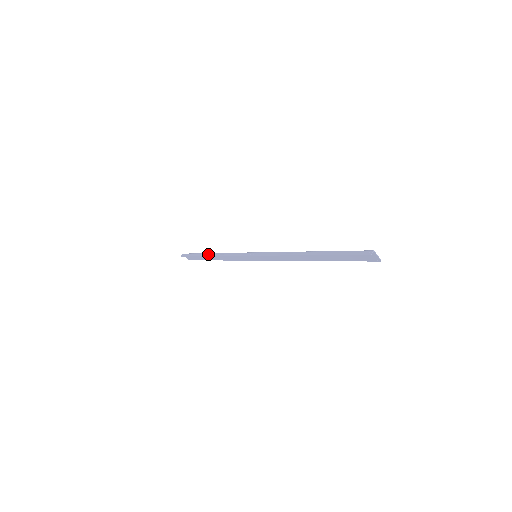
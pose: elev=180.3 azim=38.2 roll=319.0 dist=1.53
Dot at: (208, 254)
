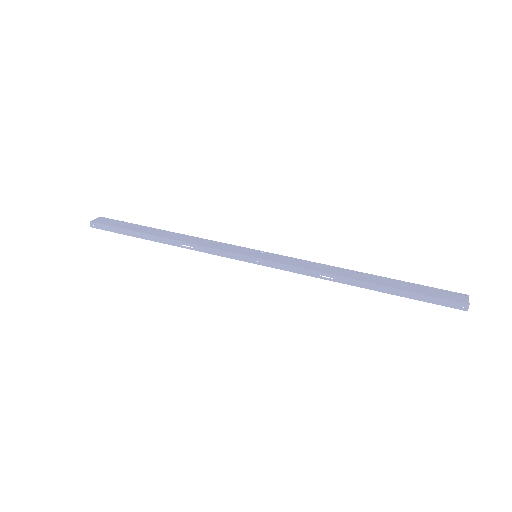
Dot at: (156, 239)
